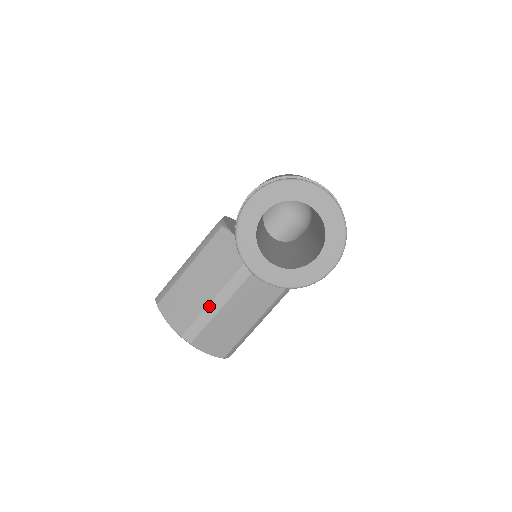
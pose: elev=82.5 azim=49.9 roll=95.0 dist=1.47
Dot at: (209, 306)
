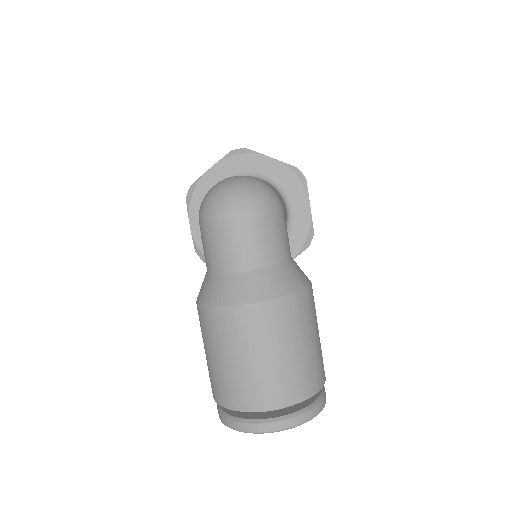
Dot at: occluded
